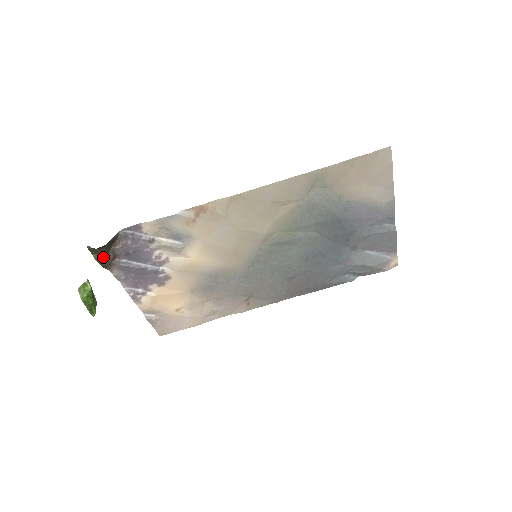
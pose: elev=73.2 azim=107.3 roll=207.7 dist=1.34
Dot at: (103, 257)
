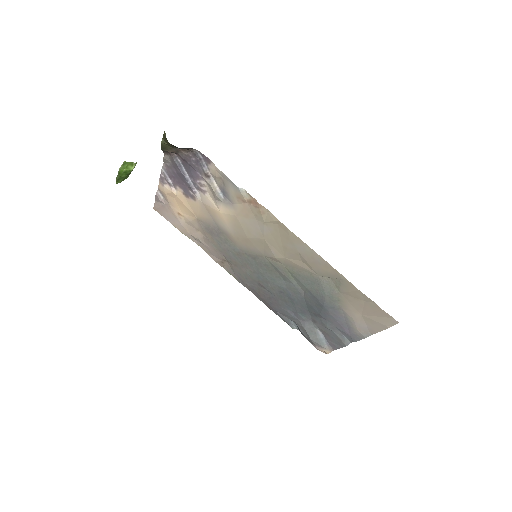
Dot at: (168, 146)
